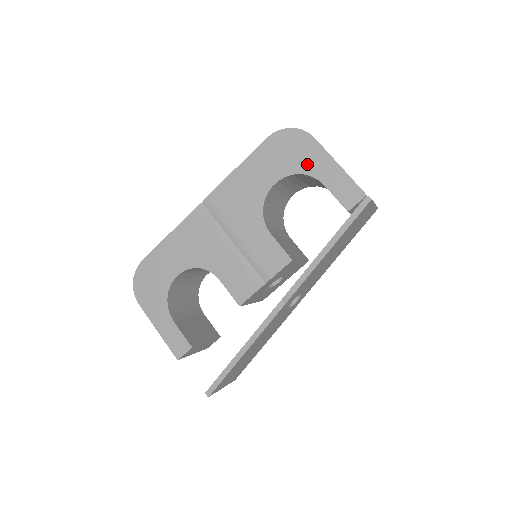
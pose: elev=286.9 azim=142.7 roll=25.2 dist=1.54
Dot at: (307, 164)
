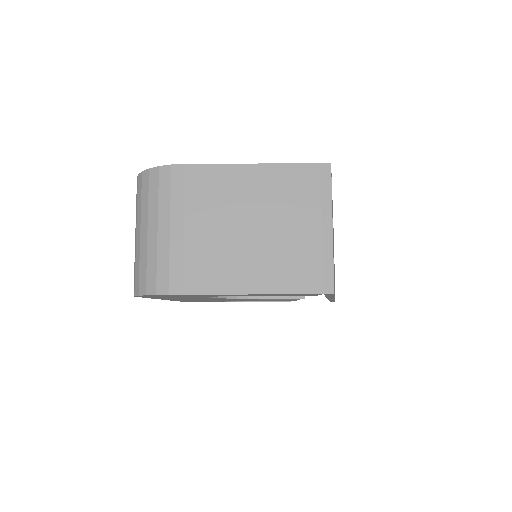
Dot at: occluded
